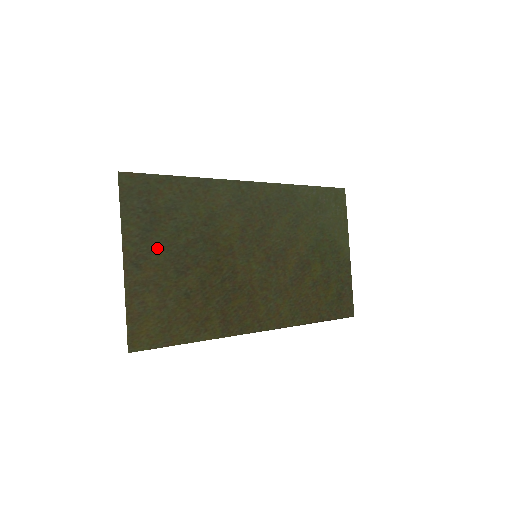
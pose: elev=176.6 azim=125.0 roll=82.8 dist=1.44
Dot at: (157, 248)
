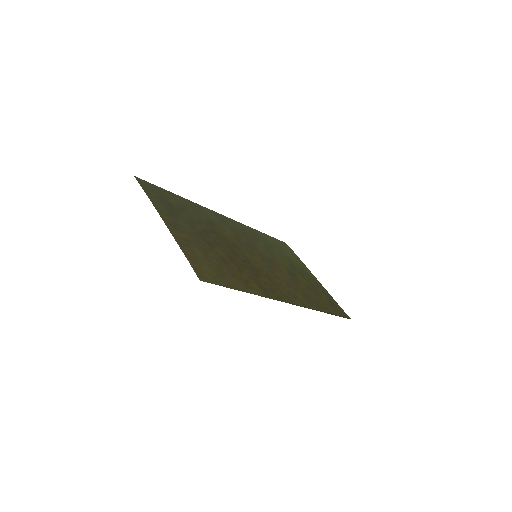
Dot at: (184, 224)
